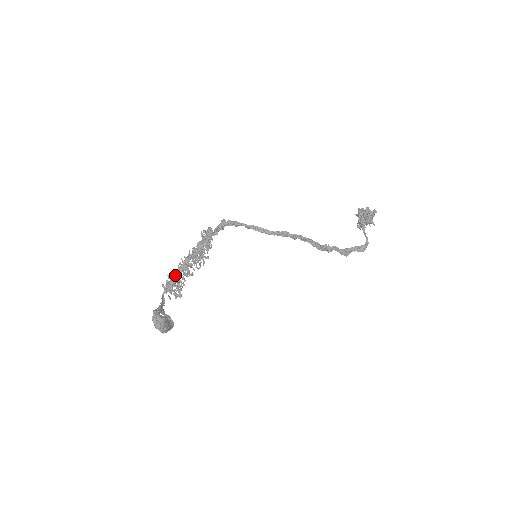
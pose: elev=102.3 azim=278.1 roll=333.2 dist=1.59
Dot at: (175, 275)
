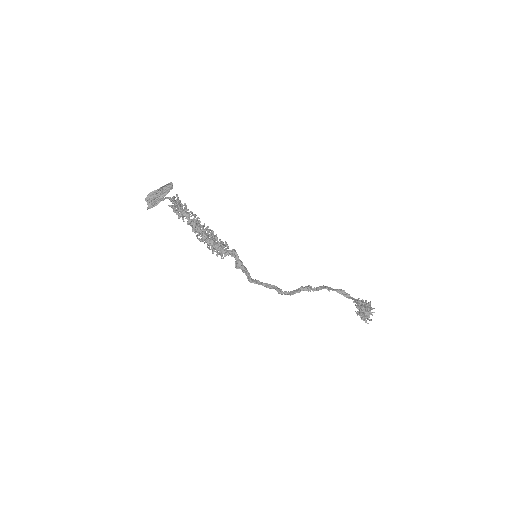
Dot at: (181, 216)
